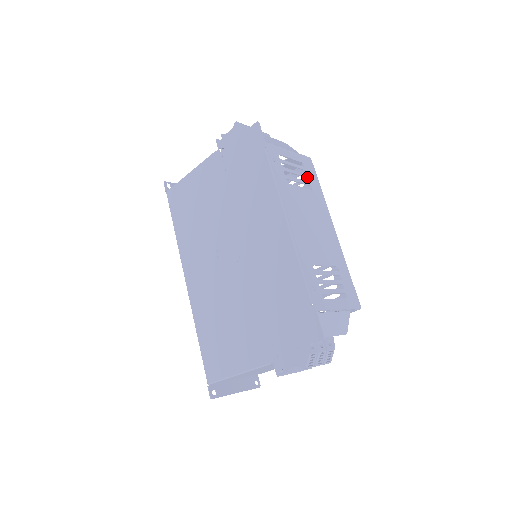
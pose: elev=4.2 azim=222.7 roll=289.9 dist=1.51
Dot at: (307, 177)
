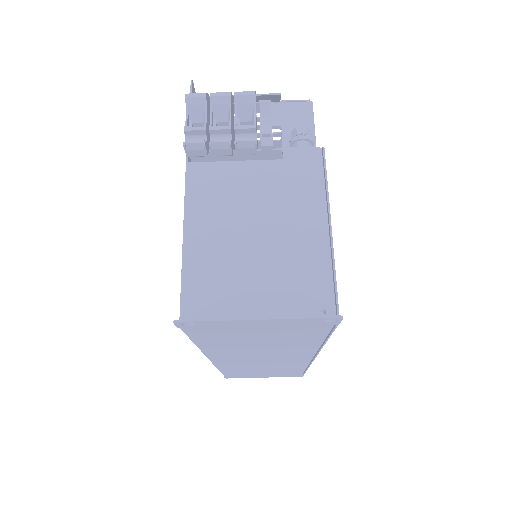
Dot at: occluded
